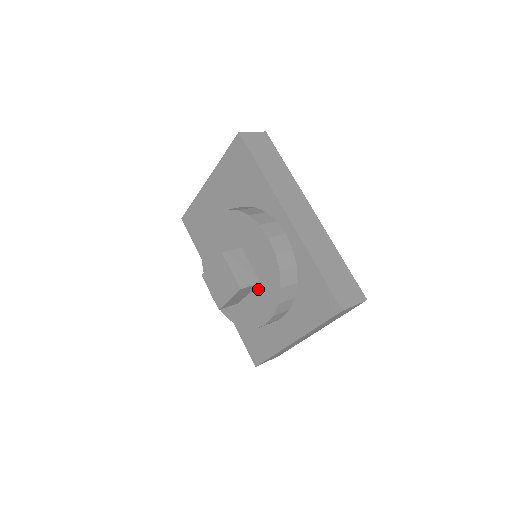
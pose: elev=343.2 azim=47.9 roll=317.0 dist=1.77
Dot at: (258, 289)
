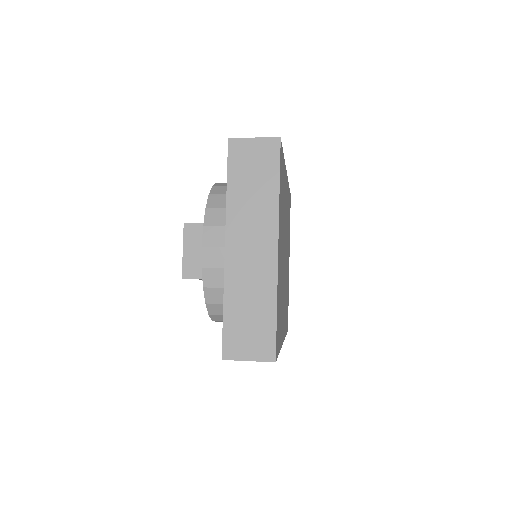
Dot at: occluded
